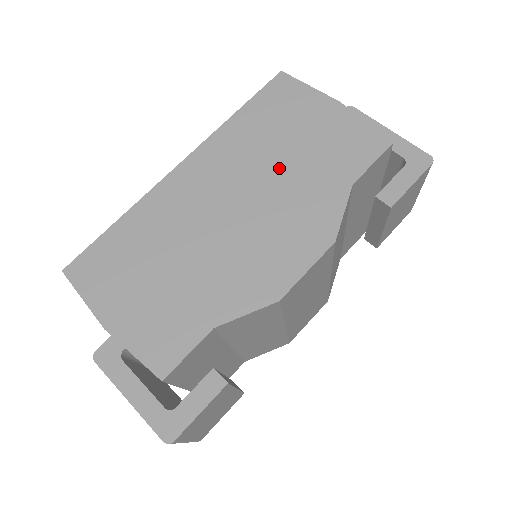
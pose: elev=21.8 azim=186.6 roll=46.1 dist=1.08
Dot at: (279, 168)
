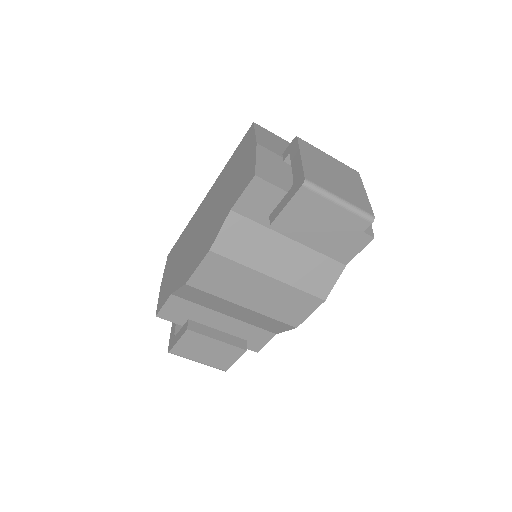
Dot at: (221, 198)
